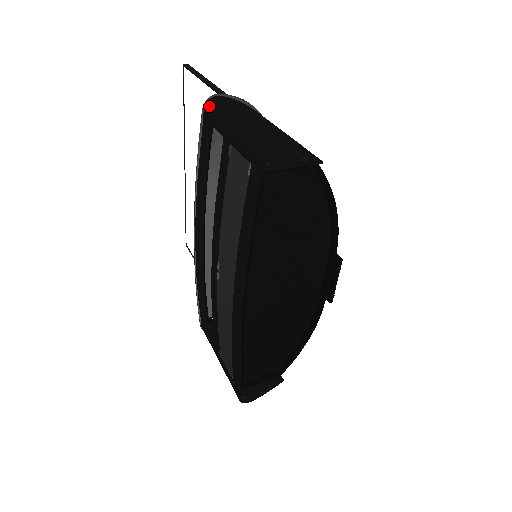
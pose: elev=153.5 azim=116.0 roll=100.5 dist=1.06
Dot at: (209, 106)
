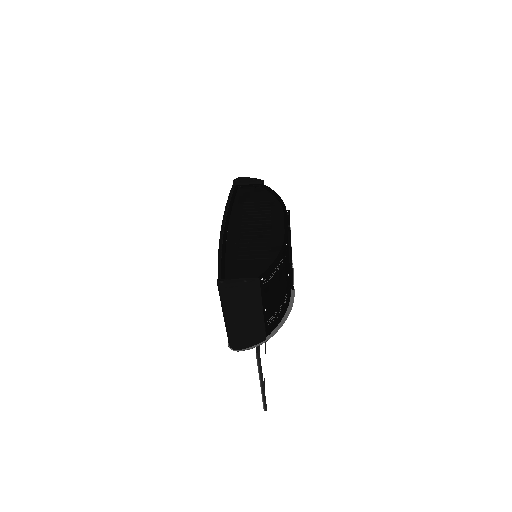
Dot at: occluded
